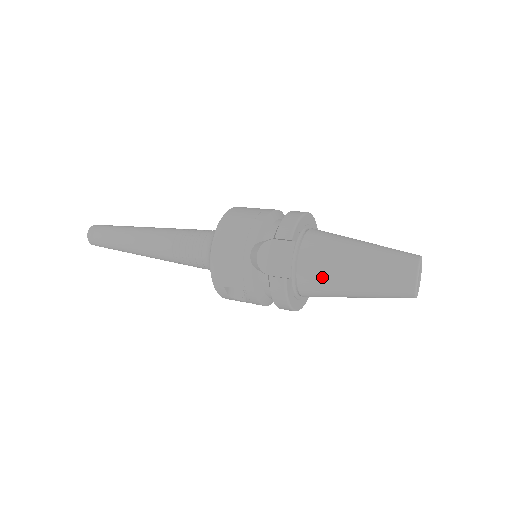
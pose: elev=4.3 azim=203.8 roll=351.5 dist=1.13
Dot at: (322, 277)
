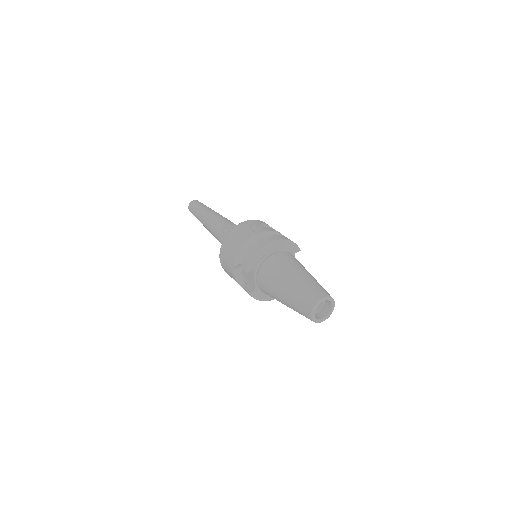
Dot at: (270, 295)
